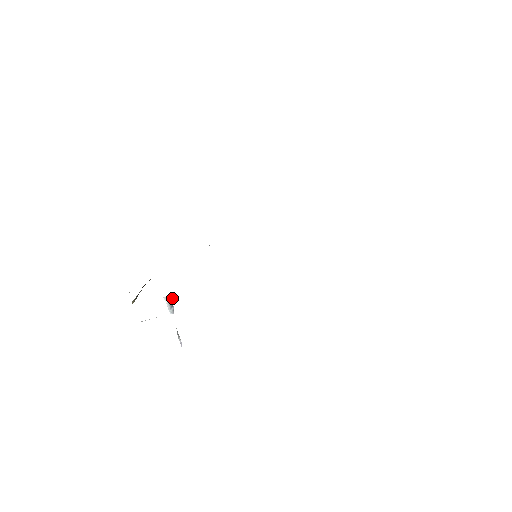
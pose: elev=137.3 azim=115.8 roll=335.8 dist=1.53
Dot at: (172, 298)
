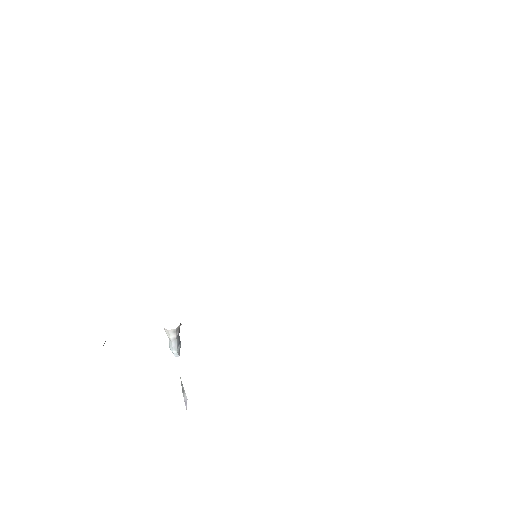
Dot at: (179, 329)
